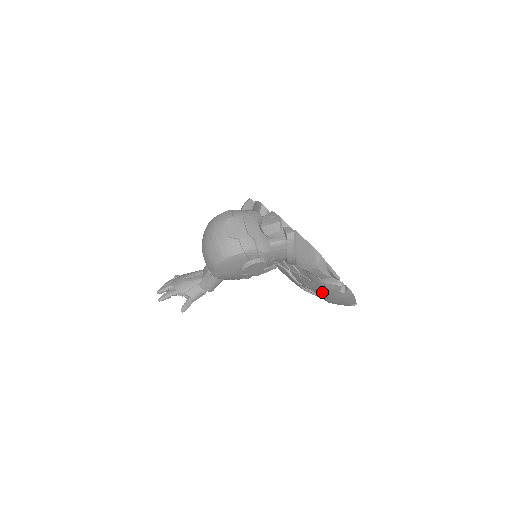
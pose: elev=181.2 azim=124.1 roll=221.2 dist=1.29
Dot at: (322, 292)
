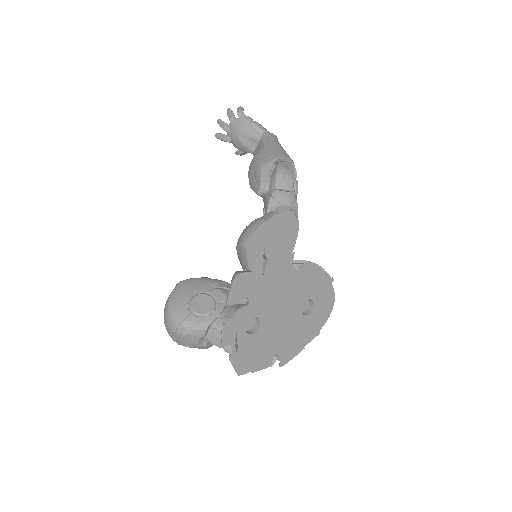
Dot at: occluded
